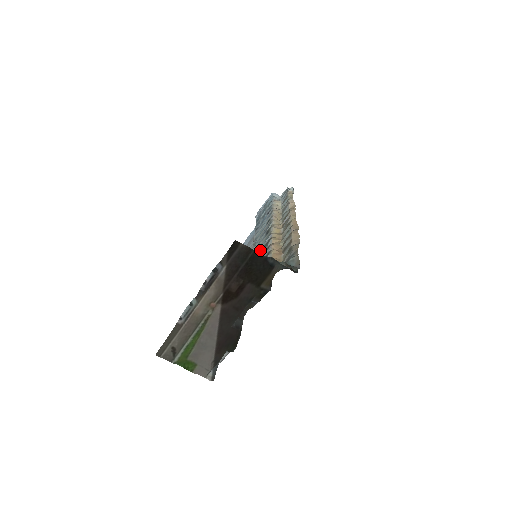
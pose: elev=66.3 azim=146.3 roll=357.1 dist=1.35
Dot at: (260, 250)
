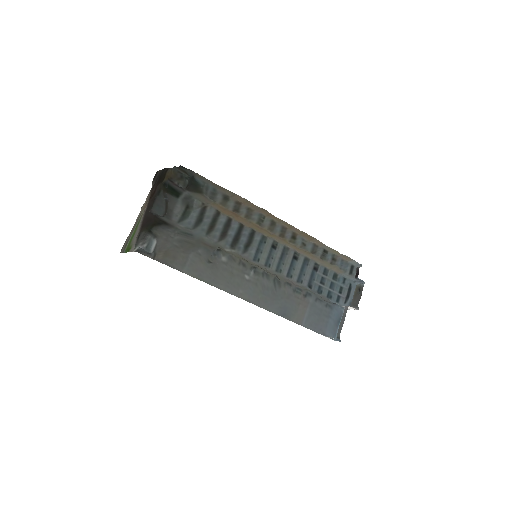
Dot at: (252, 245)
